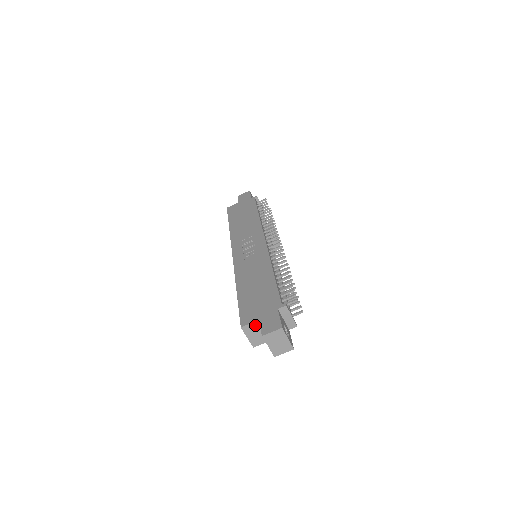
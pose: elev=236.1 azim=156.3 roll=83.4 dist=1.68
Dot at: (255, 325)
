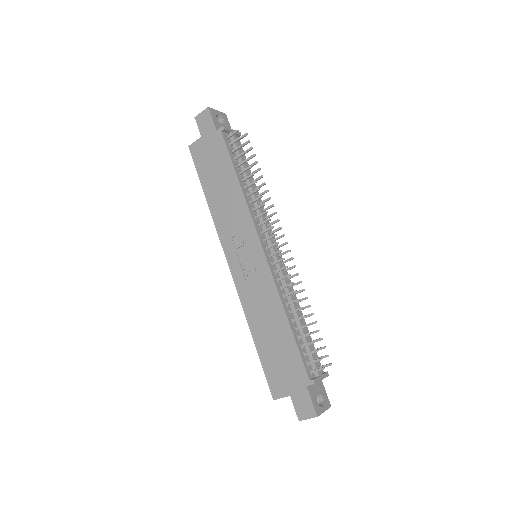
Dot at: (287, 396)
